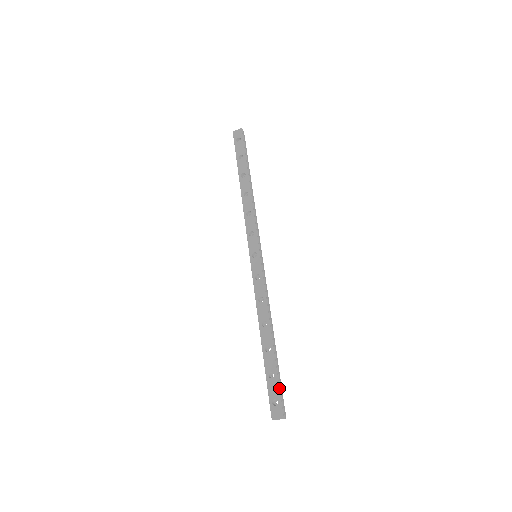
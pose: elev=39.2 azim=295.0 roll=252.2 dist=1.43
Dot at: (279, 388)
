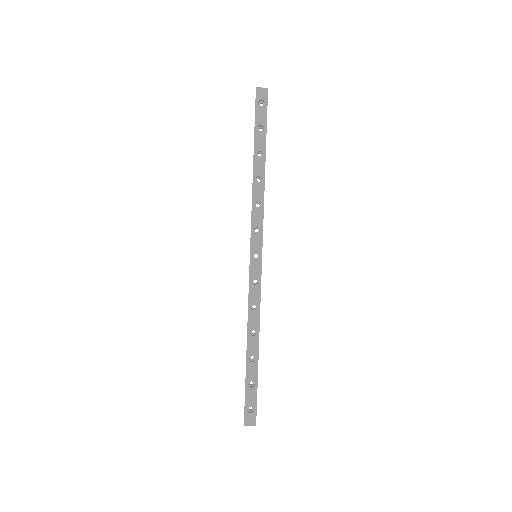
Dot at: occluded
